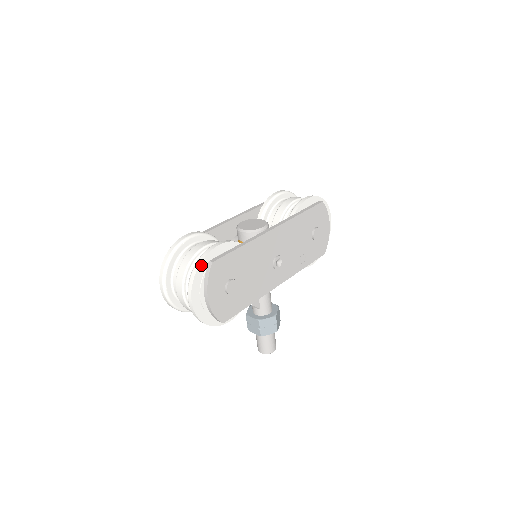
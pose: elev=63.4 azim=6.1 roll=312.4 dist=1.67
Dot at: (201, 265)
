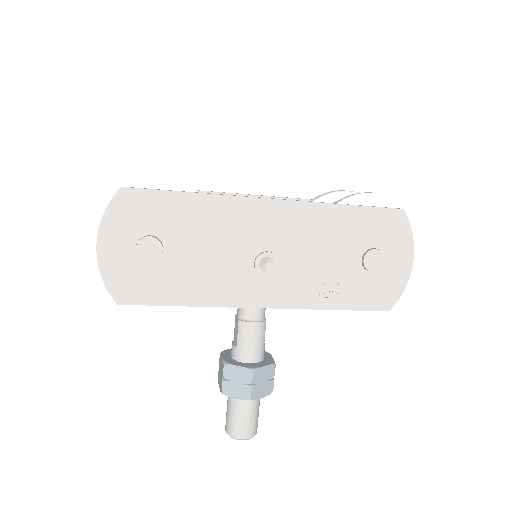
Dot at: (108, 188)
